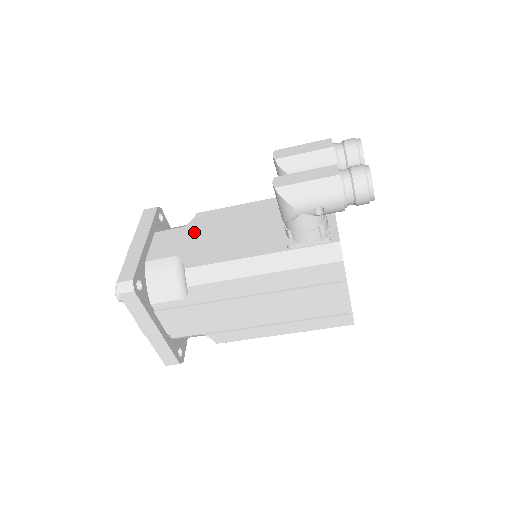
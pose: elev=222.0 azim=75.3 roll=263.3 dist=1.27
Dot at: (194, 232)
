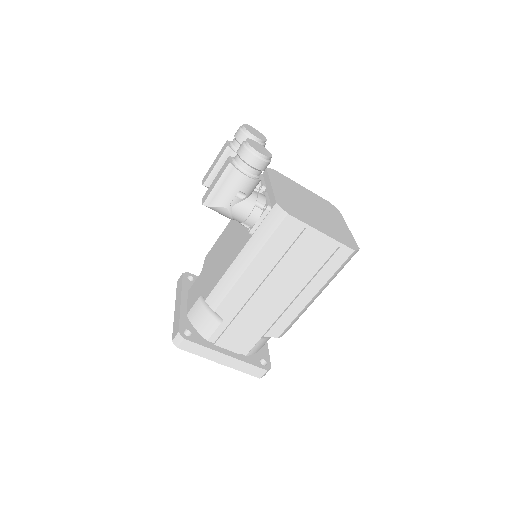
Dot at: (205, 272)
